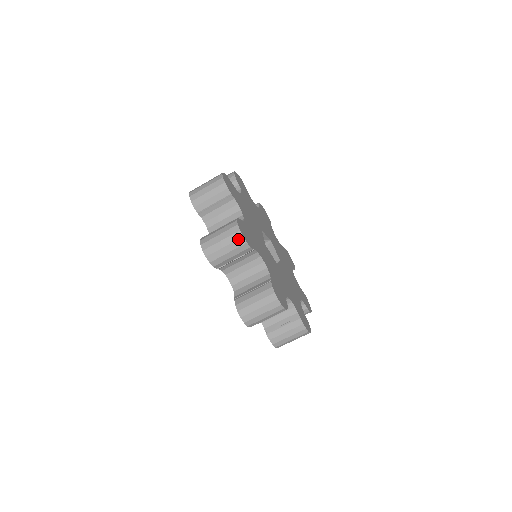
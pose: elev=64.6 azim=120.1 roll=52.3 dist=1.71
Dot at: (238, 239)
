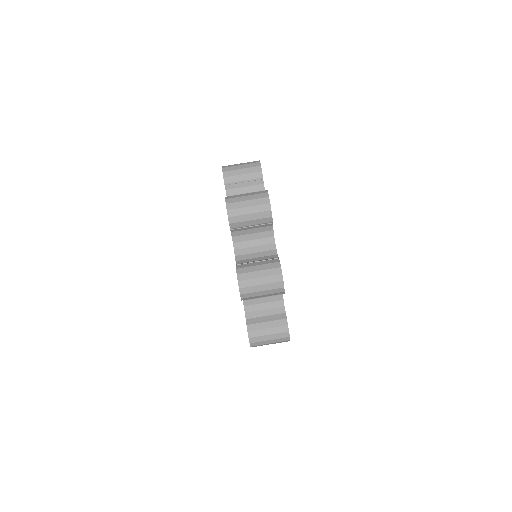
Dot at: (265, 204)
